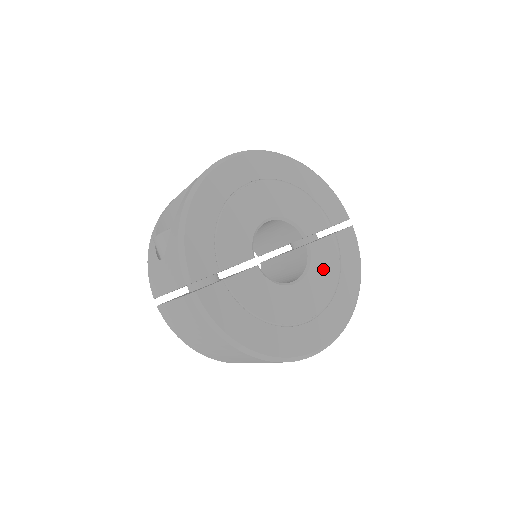
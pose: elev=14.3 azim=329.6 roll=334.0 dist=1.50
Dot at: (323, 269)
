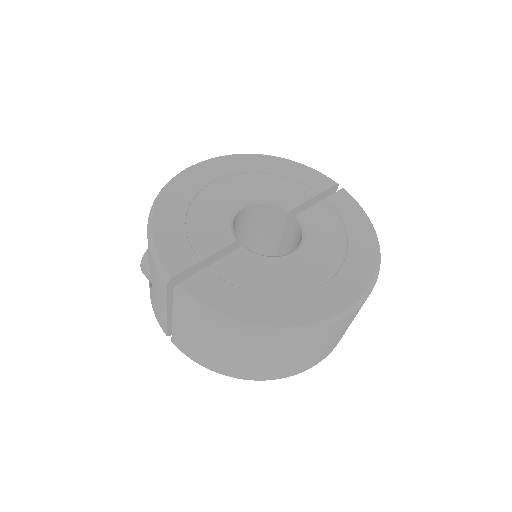
Dot at: (323, 232)
